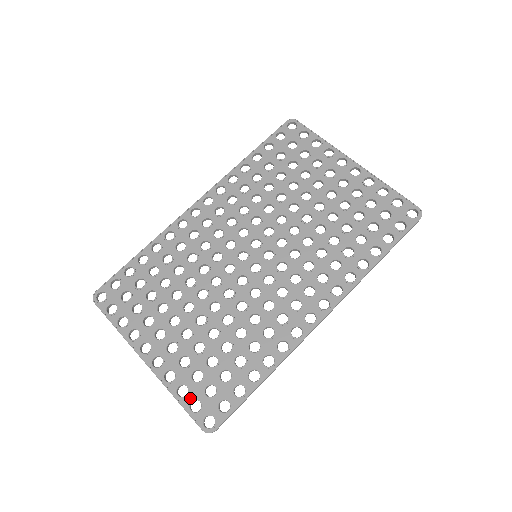
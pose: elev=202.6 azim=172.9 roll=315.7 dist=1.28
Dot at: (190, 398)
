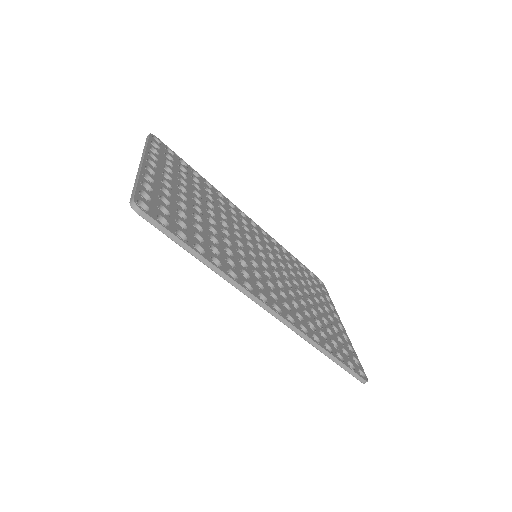
Dot at: (147, 192)
